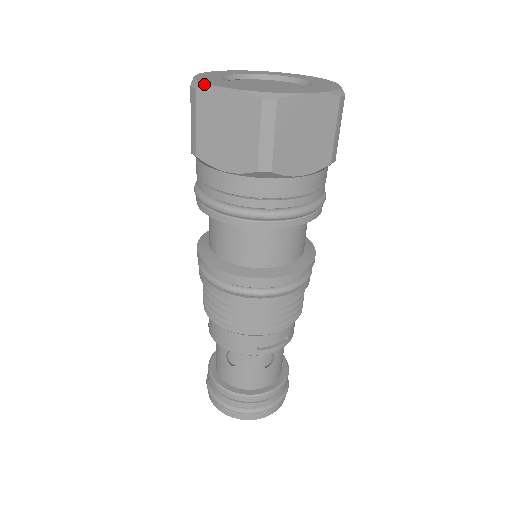
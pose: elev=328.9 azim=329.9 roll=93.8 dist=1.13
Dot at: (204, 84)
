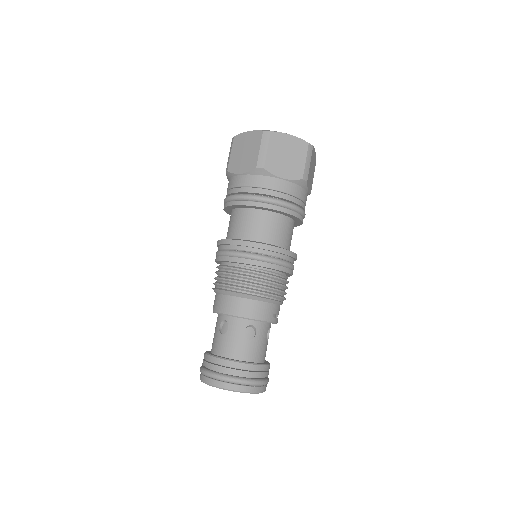
Dot at: (274, 131)
